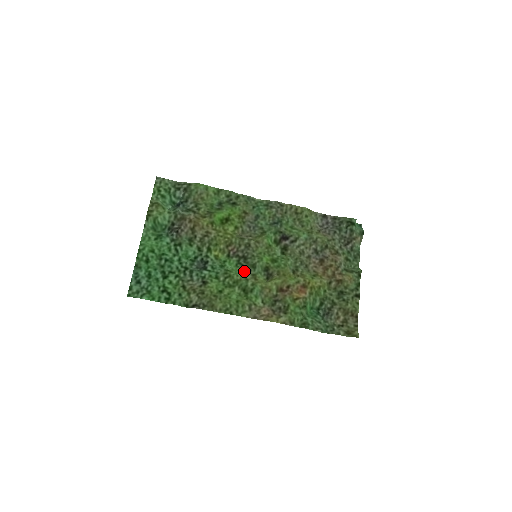
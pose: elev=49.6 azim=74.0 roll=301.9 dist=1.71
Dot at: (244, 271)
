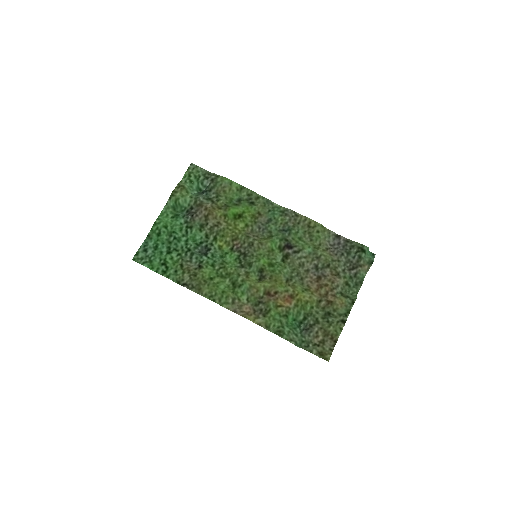
Dot at: (240, 266)
